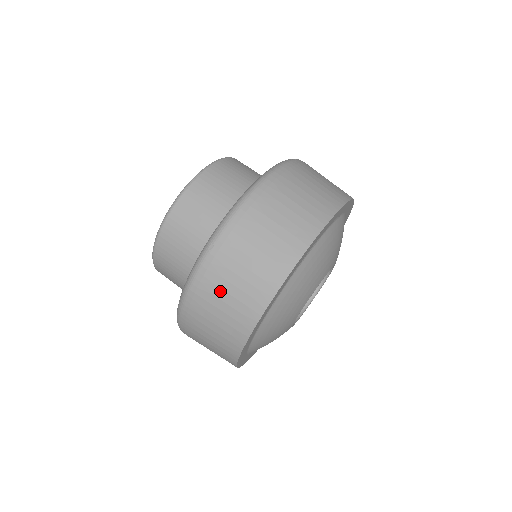
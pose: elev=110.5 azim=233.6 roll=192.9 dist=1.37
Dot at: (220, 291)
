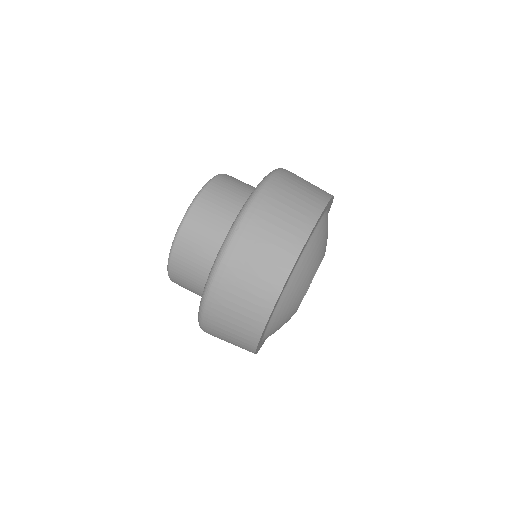
Dot at: (248, 265)
